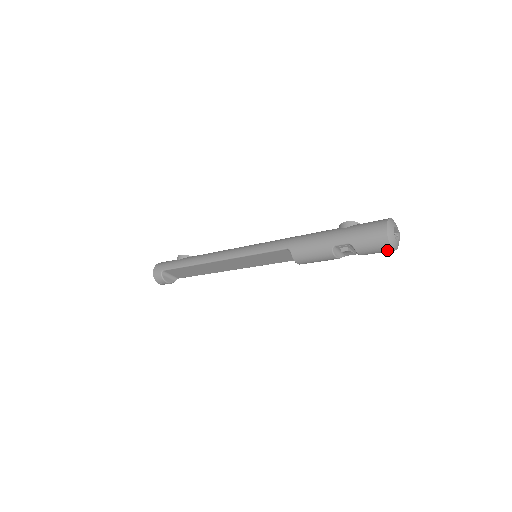
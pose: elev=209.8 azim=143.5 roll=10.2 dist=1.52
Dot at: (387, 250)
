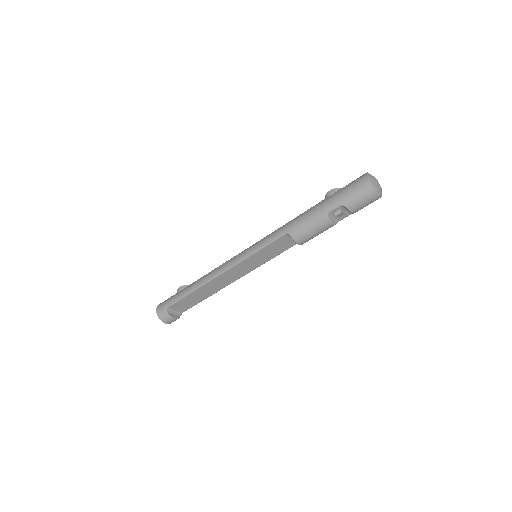
Dot at: (375, 198)
